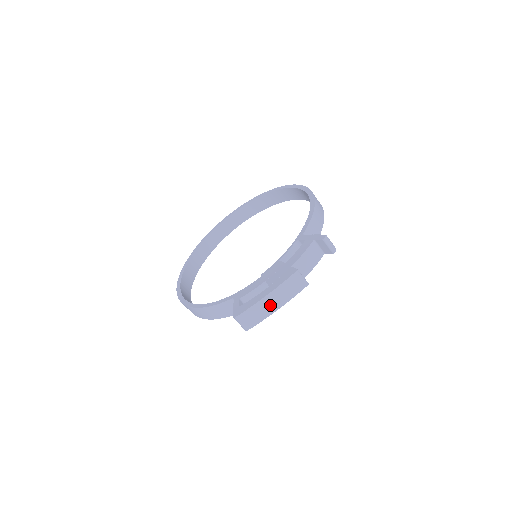
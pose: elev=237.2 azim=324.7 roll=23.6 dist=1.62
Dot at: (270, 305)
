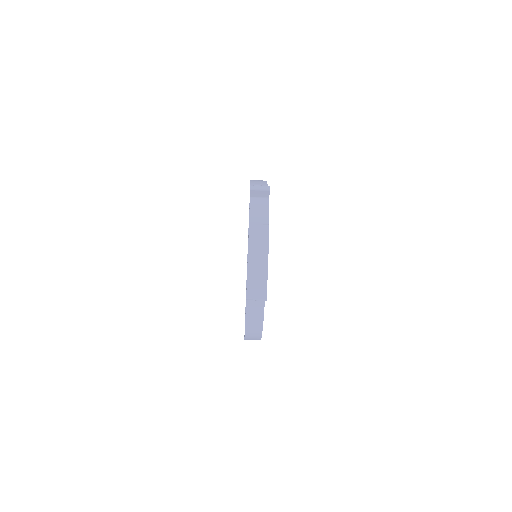
Dot at: (258, 265)
